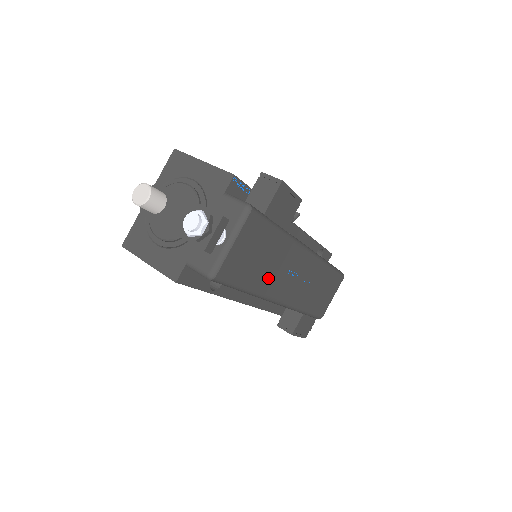
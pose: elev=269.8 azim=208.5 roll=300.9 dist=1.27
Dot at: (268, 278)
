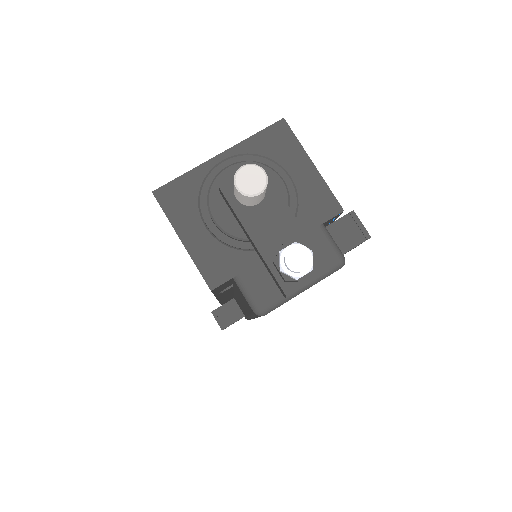
Dot at: occluded
